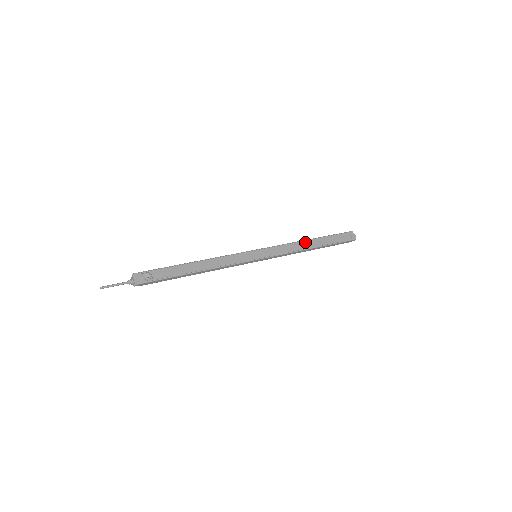
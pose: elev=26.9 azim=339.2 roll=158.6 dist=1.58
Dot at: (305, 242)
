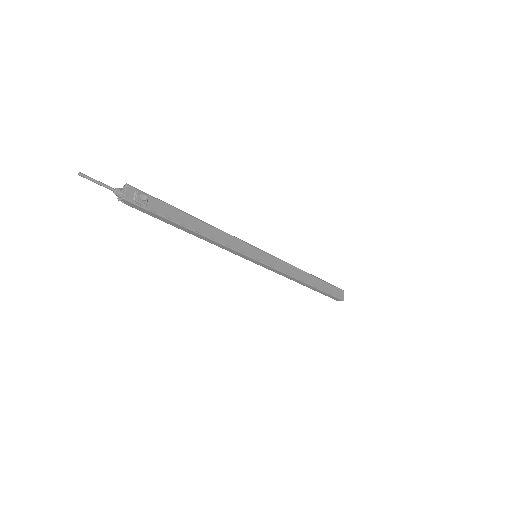
Dot at: (304, 273)
